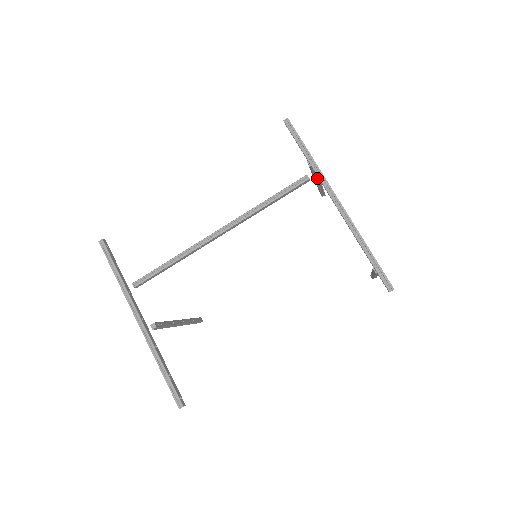
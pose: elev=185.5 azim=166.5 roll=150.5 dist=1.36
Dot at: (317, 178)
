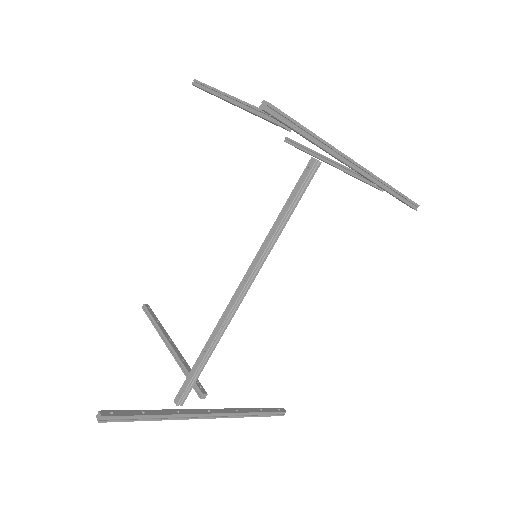
Dot at: occluded
